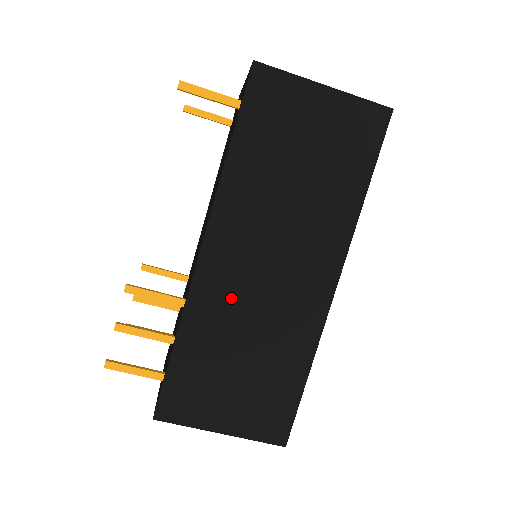
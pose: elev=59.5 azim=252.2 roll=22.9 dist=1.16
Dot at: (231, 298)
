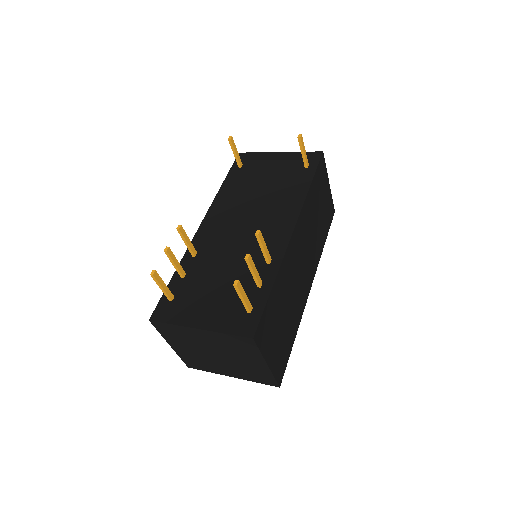
Dot at: (292, 270)
